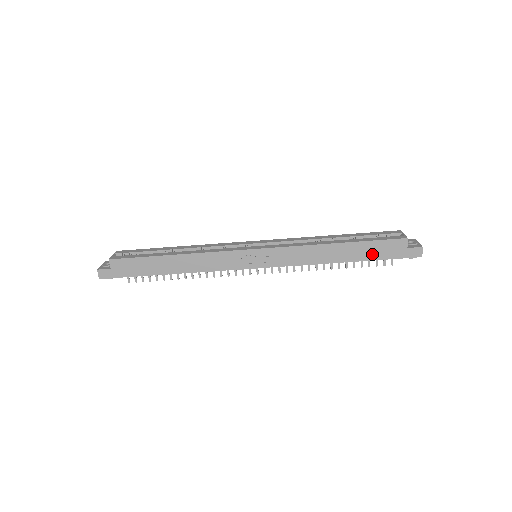
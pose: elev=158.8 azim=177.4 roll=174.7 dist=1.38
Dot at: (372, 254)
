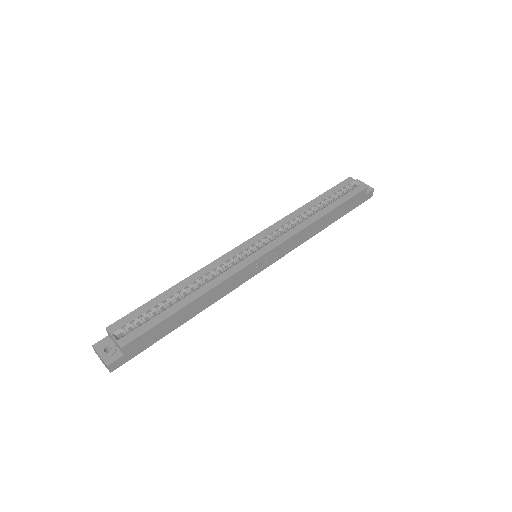
Dot at: (345, 211)
